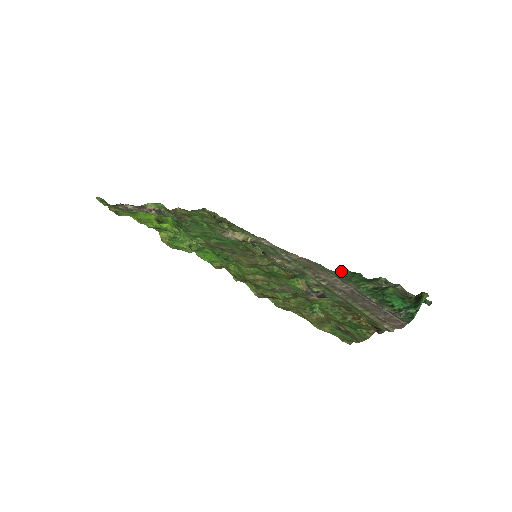
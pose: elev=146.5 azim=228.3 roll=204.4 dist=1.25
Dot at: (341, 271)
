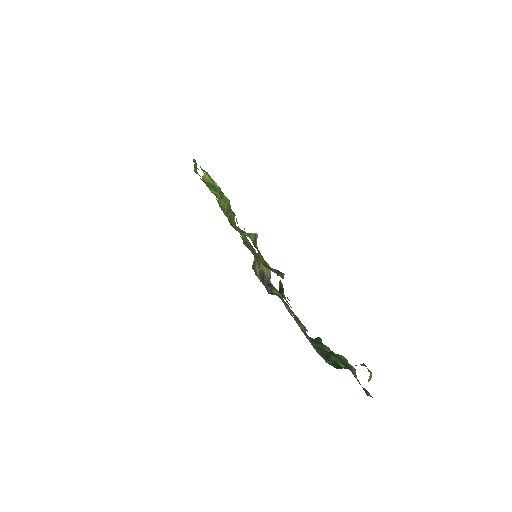
Dot at: (315, 338)
